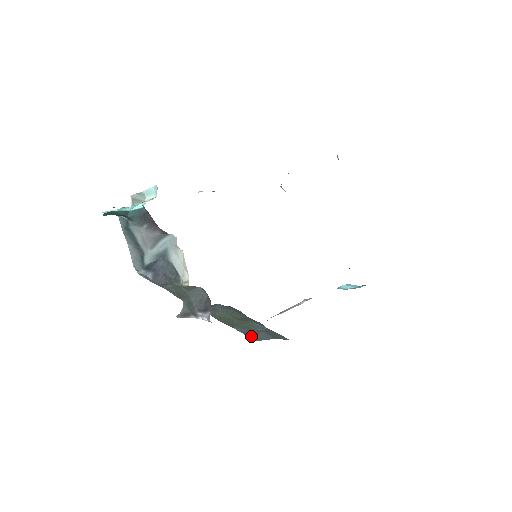
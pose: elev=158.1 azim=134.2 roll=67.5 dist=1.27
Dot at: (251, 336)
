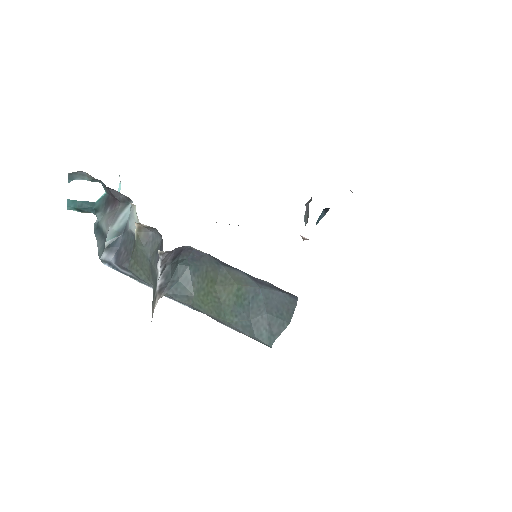
Dot at: (257, 334)
